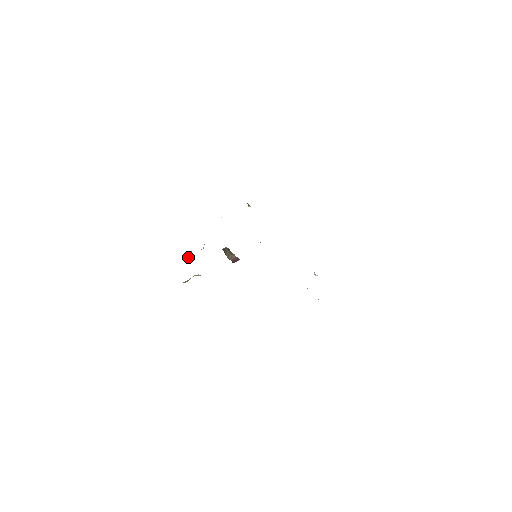
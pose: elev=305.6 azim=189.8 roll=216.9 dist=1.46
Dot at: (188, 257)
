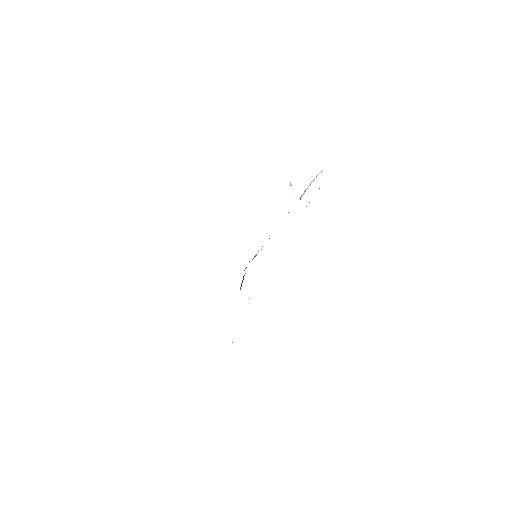
Dot at: occluded
